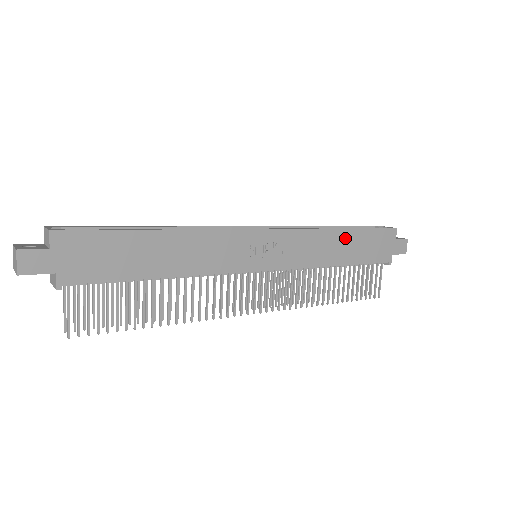
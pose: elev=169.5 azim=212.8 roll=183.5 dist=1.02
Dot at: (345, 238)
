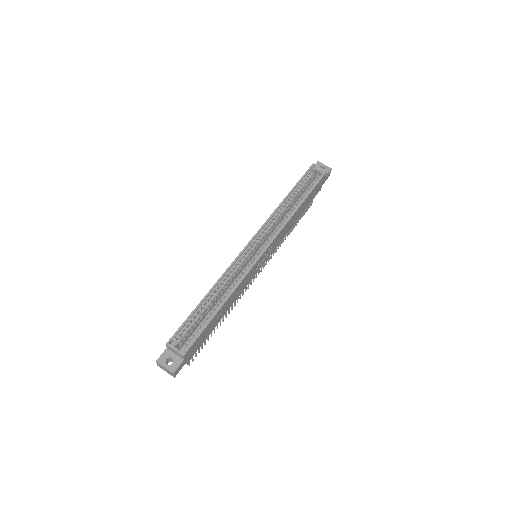
Dot at: (301, 208)
